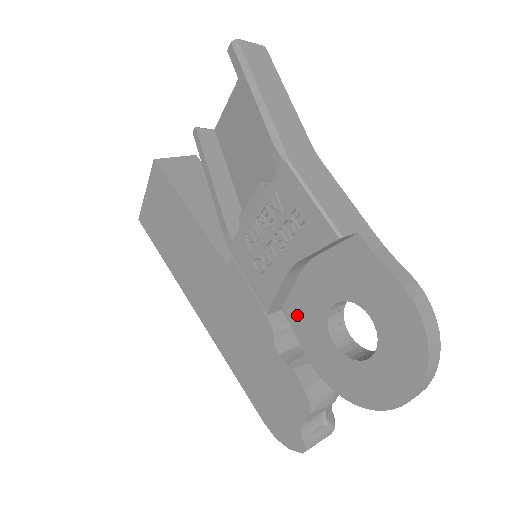
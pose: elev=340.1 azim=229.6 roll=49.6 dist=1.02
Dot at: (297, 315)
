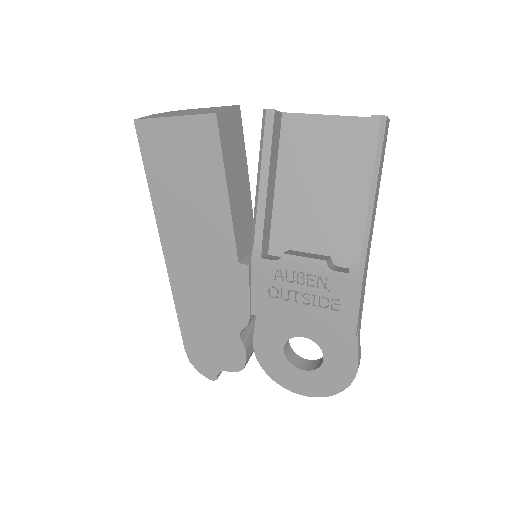
Dot at: (268, 319)
